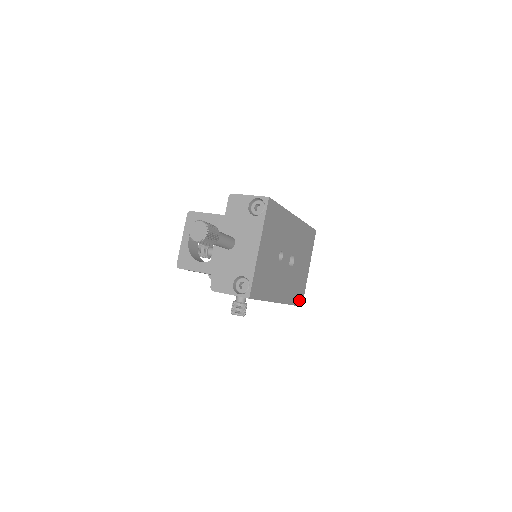
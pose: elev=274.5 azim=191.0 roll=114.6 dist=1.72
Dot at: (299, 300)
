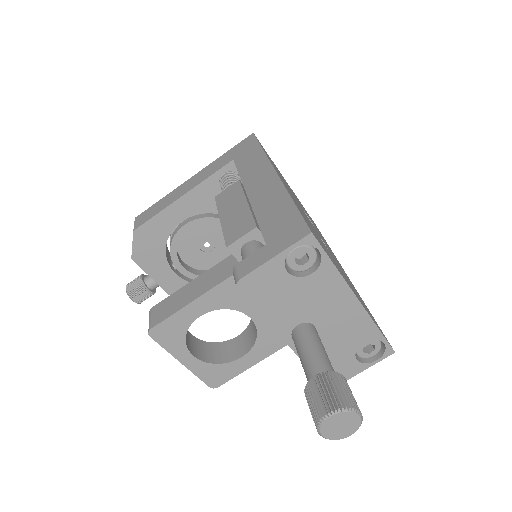
Dot at: occluded
